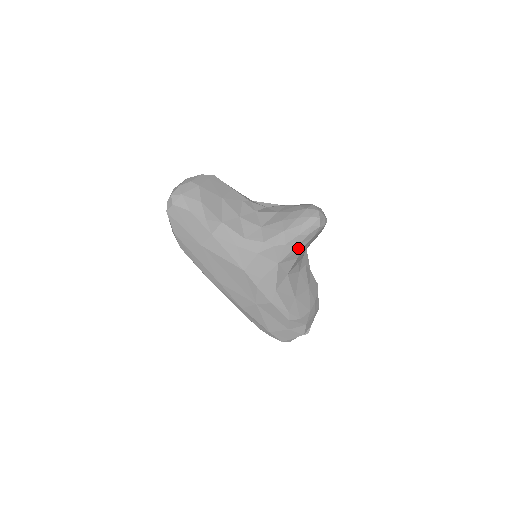
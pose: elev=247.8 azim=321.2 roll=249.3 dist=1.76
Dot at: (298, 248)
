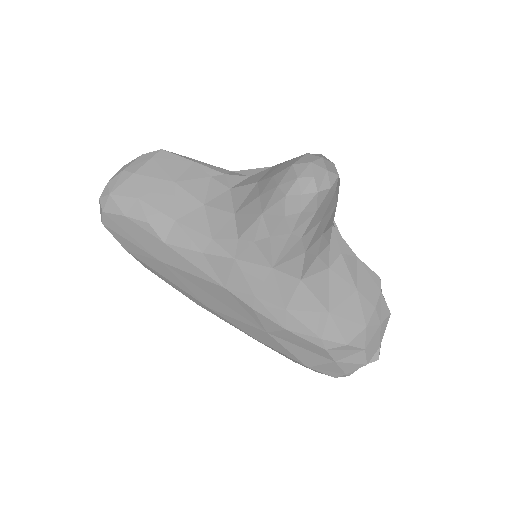
Dot at: (295, 237)
